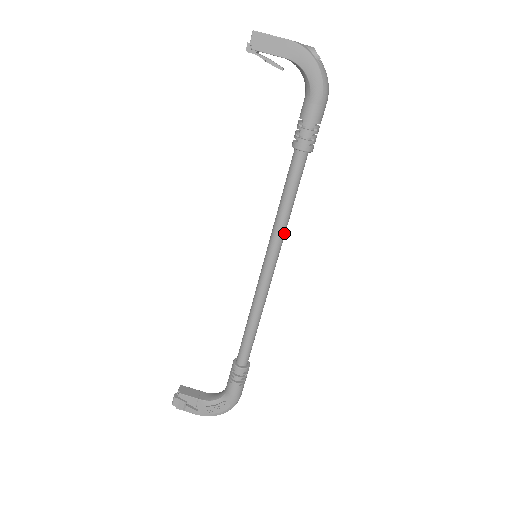
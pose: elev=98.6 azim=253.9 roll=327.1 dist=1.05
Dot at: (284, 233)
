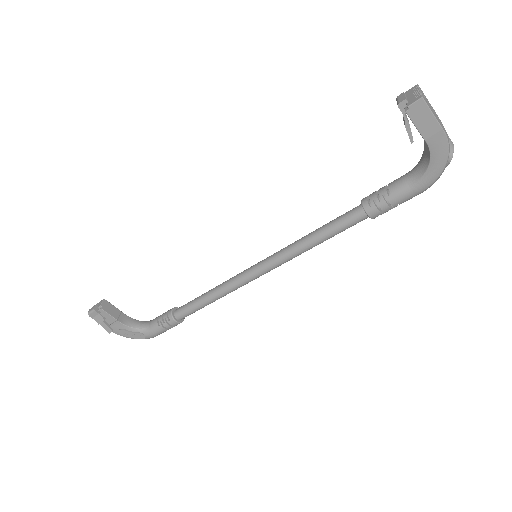
Dot at: (296, 256)
